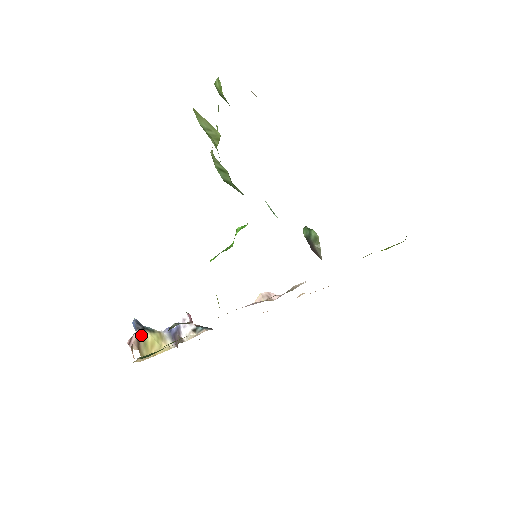
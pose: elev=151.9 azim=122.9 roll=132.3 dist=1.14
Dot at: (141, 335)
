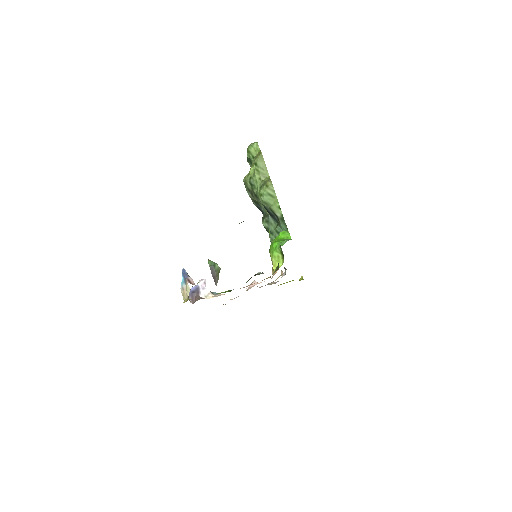
Dot at: occluded
